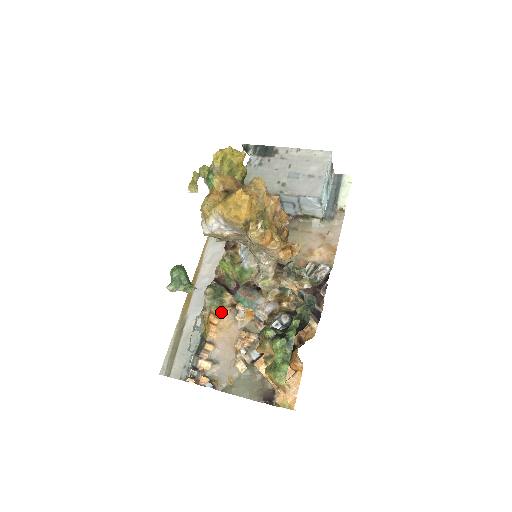
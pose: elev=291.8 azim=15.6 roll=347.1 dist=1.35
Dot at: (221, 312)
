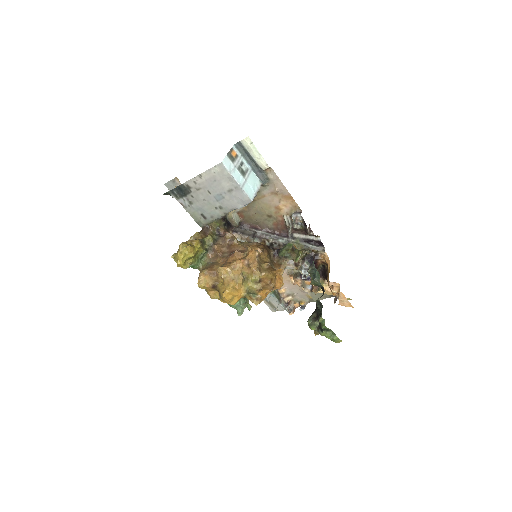
Dot at: occluded
